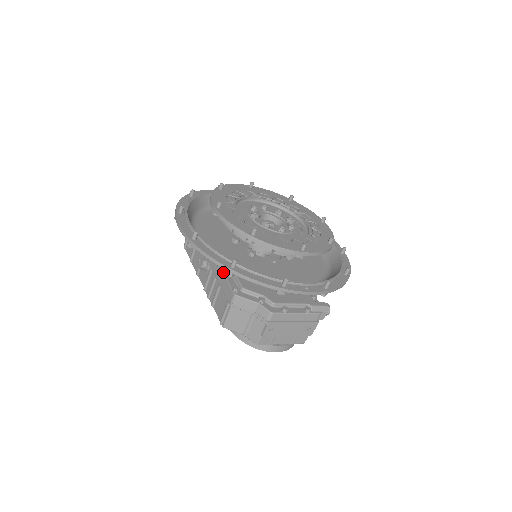
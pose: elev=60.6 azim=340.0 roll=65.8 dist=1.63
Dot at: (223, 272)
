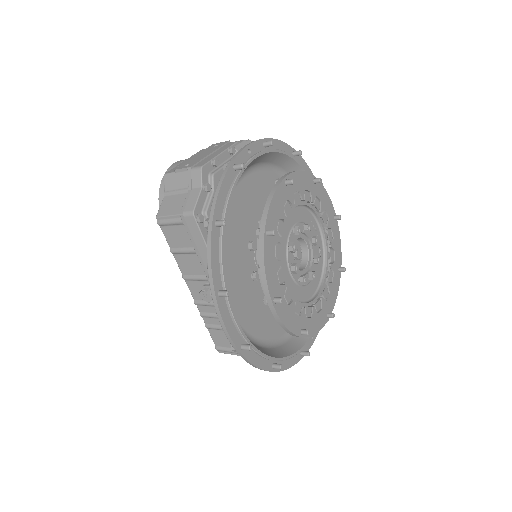
Dot at: occluded
